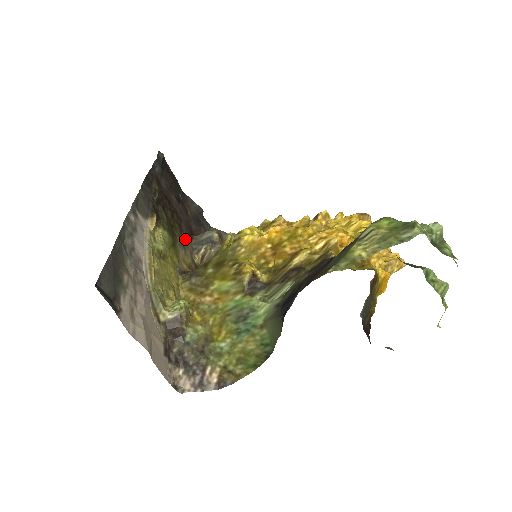
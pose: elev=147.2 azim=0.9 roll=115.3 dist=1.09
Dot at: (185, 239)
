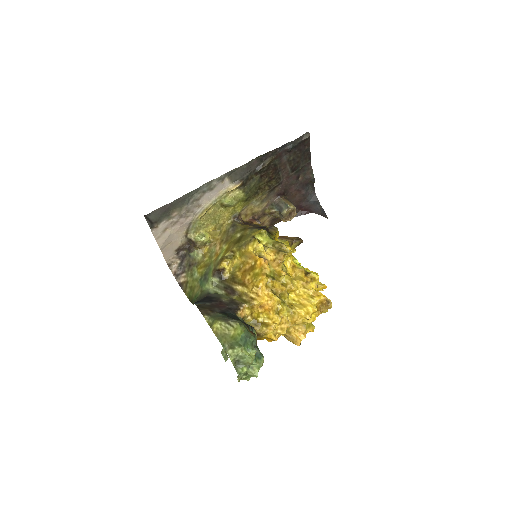
Dot at: (271, 196)
